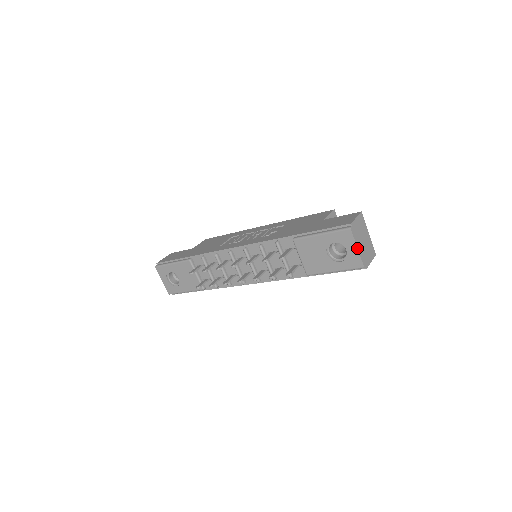
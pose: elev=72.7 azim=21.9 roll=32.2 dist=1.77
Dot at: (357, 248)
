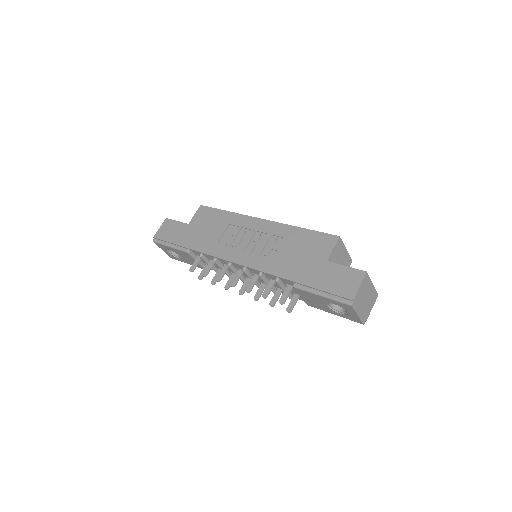
Dot at: (357, 316)
